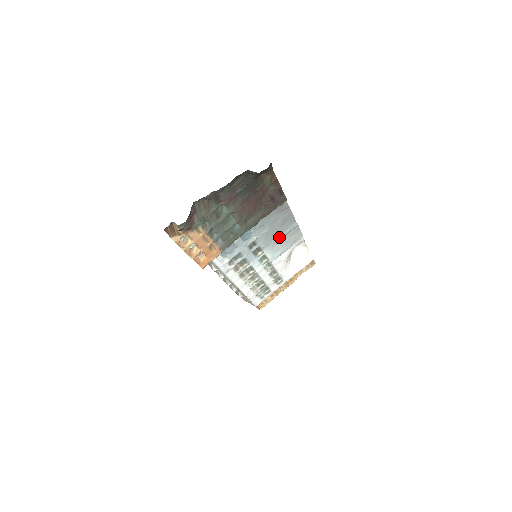
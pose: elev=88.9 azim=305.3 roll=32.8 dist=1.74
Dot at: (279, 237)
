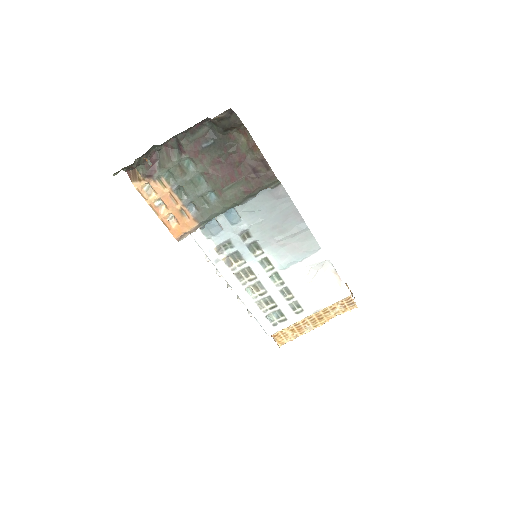
Dot at: (283, 237)
